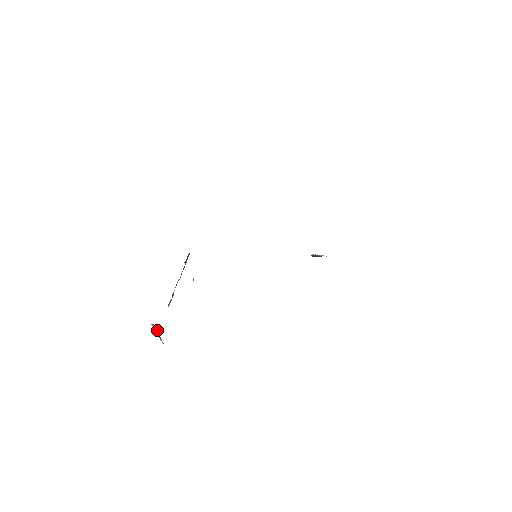
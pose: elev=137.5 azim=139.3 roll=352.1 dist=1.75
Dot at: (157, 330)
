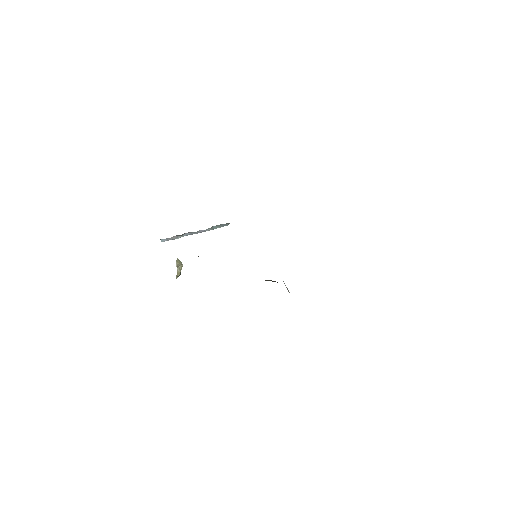
Dot at: (178, 264)
